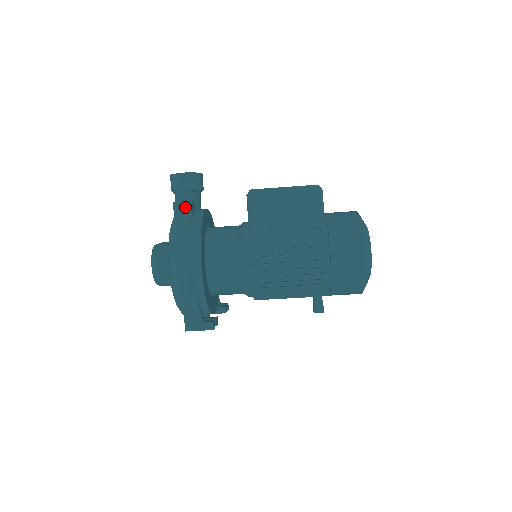
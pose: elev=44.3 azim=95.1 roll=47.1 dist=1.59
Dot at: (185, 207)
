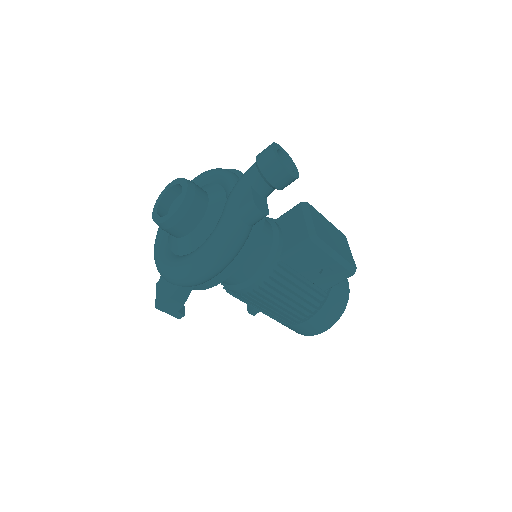
Dot at: (260, 219)
